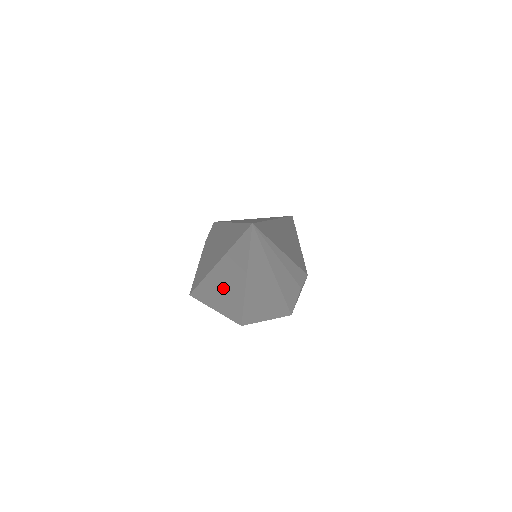
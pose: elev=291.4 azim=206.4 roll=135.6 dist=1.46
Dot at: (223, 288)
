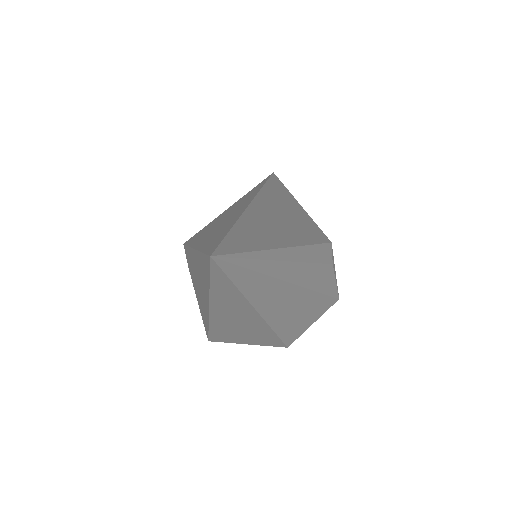
Dot at: (237, 326)
